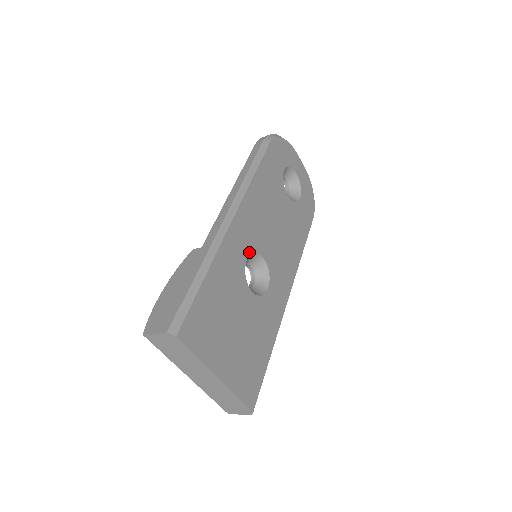
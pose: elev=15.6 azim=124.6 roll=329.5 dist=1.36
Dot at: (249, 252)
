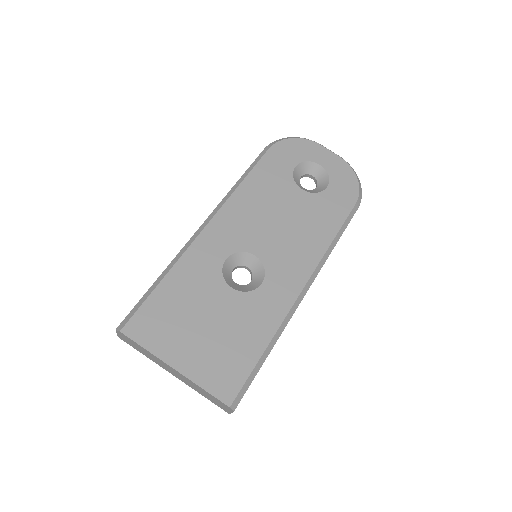
Dot at: (230, 252)
